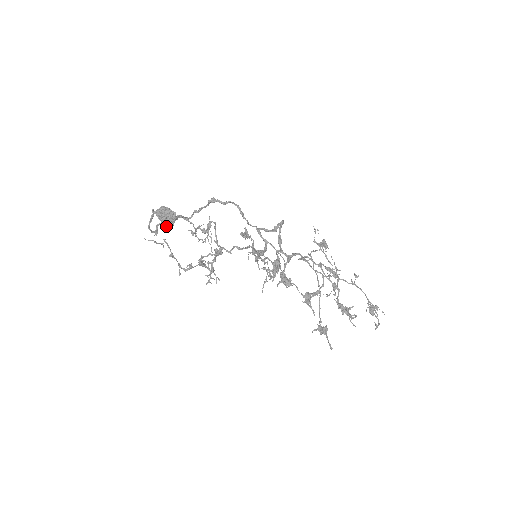
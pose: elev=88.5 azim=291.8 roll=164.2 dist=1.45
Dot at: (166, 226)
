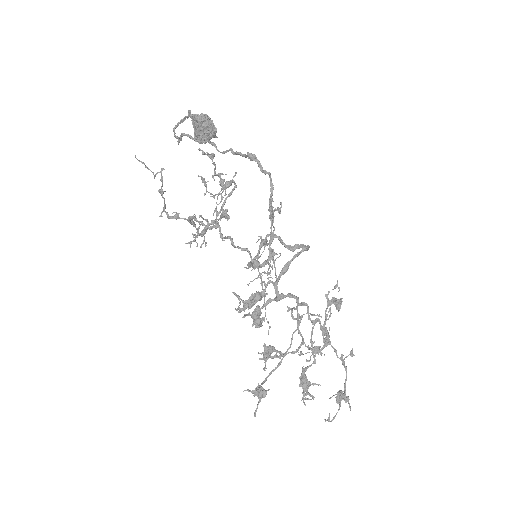
Dot at: (196, 138)
